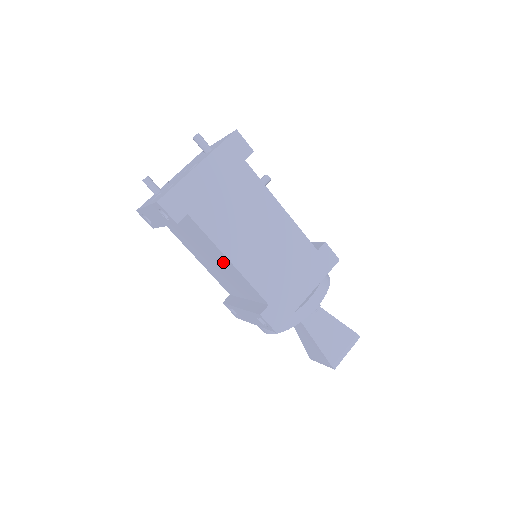
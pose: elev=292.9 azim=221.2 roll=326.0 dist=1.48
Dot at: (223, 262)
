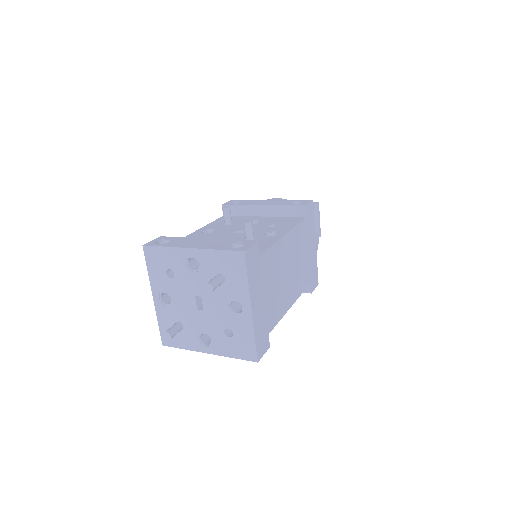
Dot at: occluded
